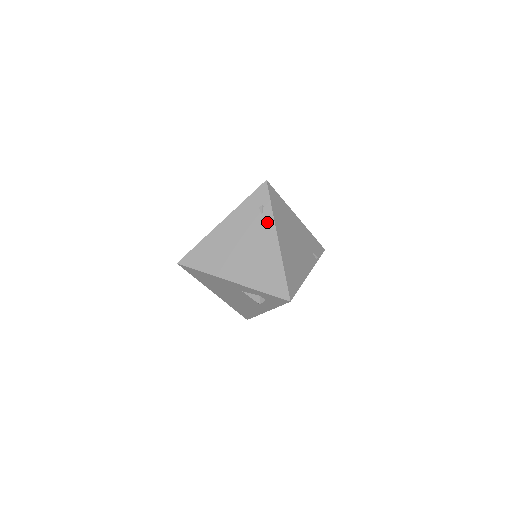
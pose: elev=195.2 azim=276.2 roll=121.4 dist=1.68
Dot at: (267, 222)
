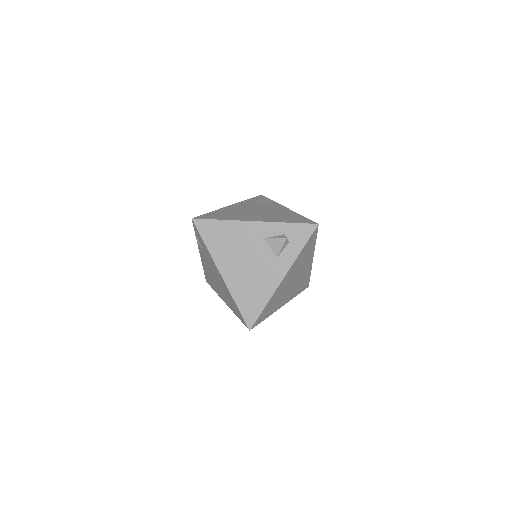
Dot at: (272, 204)
